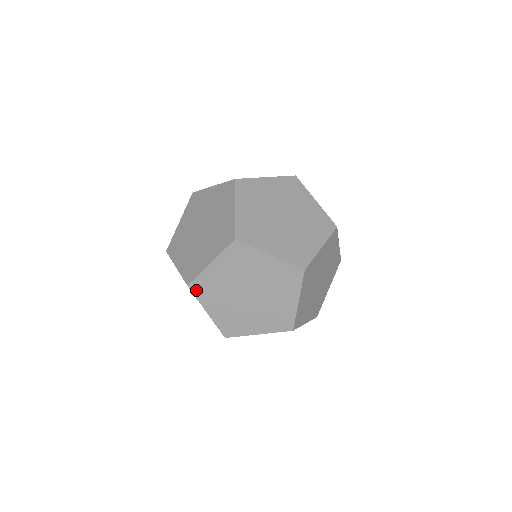
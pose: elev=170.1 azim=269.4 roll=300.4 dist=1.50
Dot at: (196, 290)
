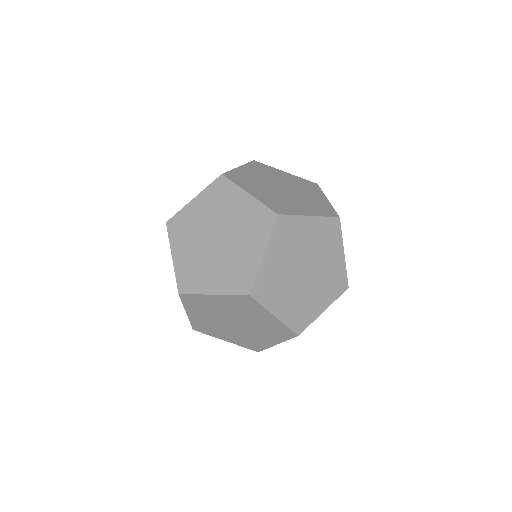
Dot at: (172, 229)
